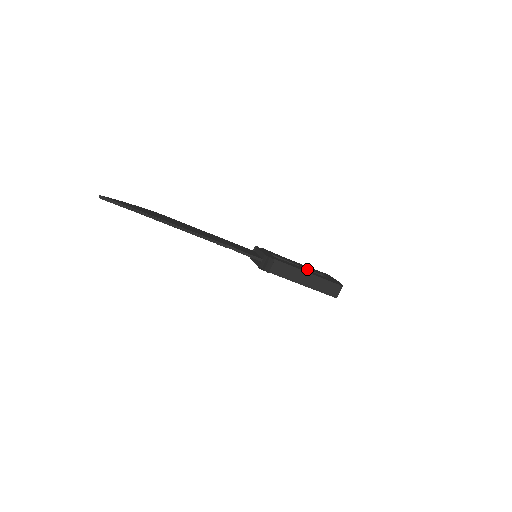
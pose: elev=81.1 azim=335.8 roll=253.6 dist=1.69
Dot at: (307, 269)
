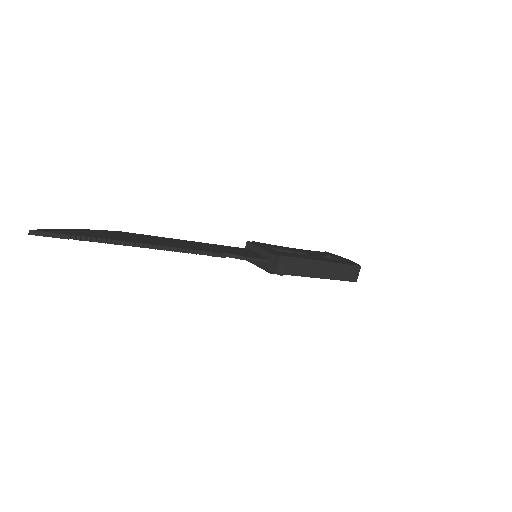
Dot at: (315, 255)
